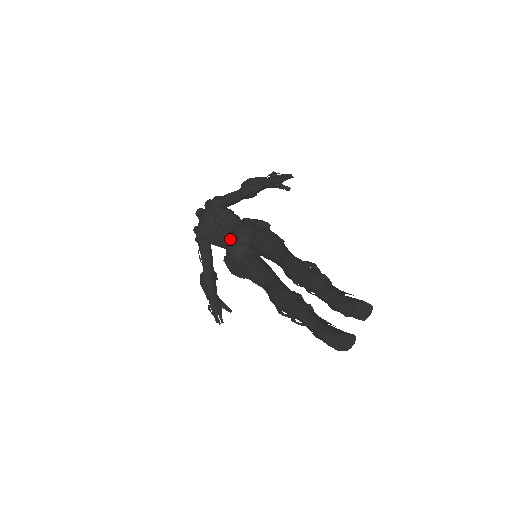
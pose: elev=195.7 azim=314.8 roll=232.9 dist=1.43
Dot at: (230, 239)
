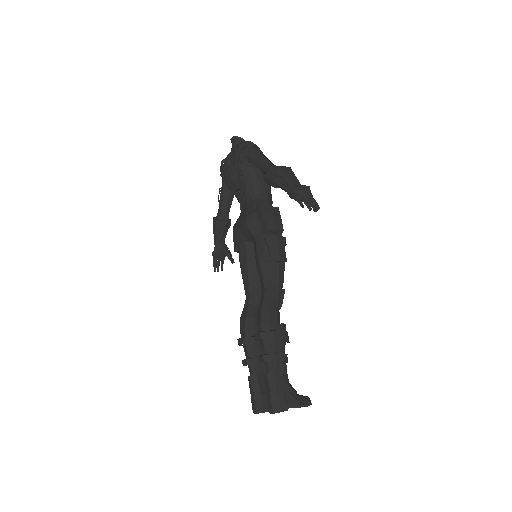
Dot at: (239, 221)
